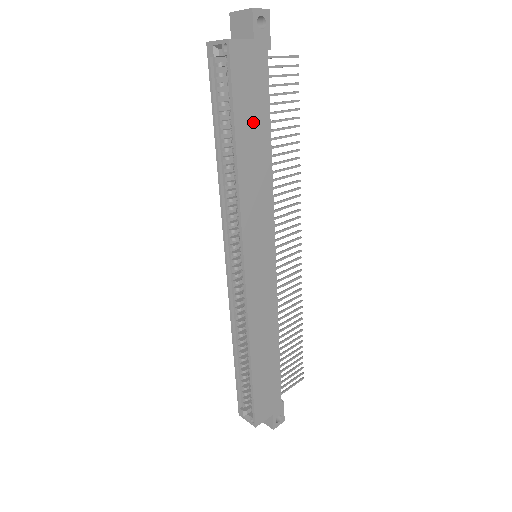
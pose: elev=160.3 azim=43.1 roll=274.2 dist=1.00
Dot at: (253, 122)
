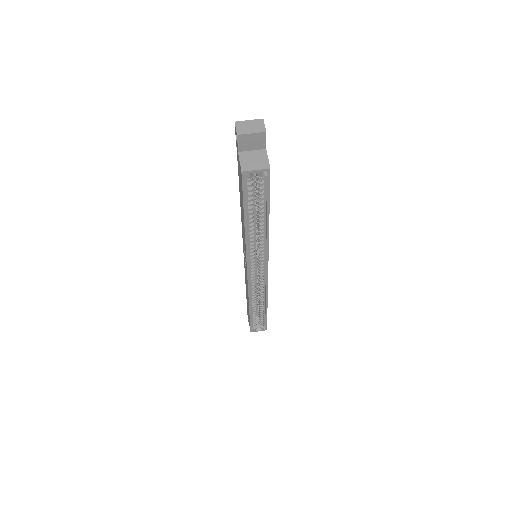
Dot at: occluded
